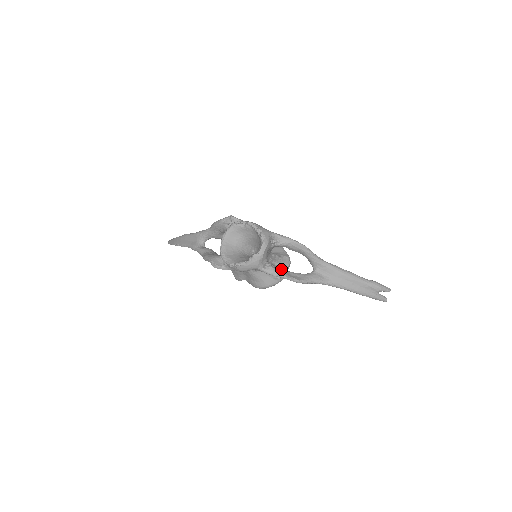
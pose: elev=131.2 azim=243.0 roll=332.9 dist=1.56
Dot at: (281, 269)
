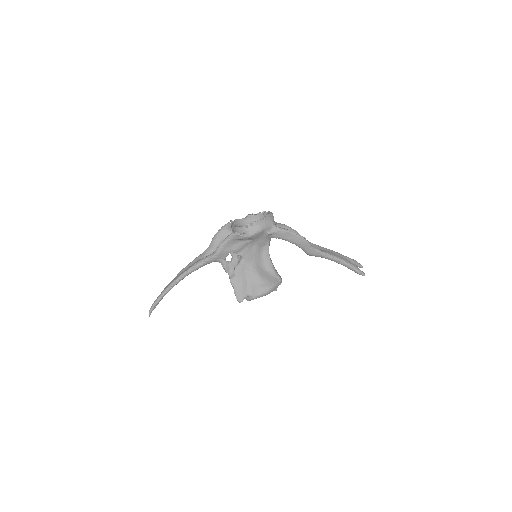
Dot at: occluded
